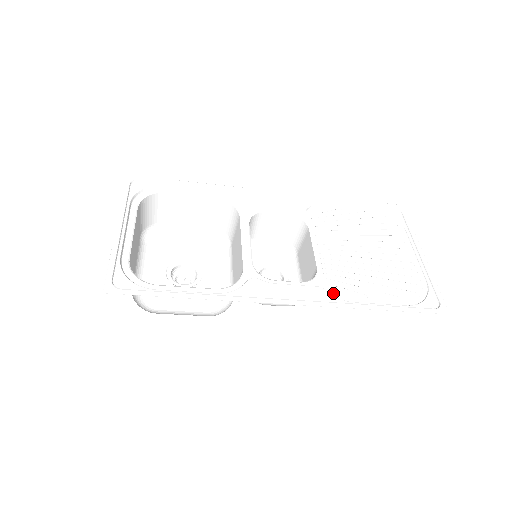
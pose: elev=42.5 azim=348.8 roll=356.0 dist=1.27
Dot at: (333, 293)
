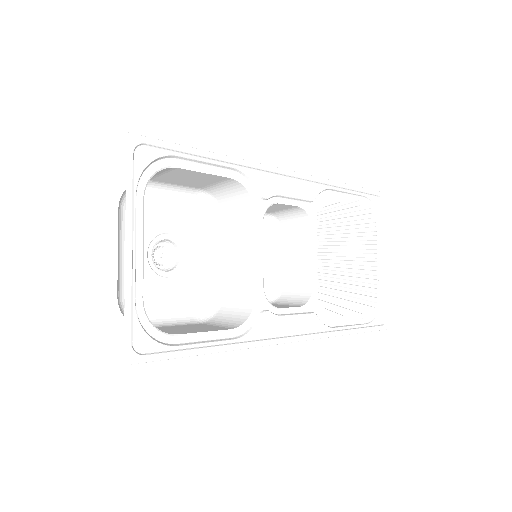
Dot at: (321, 317)
